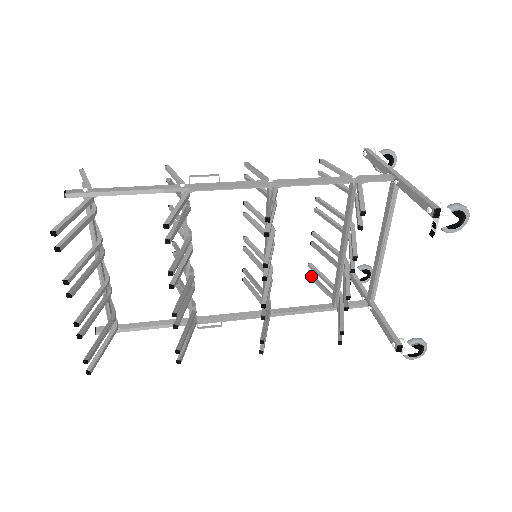
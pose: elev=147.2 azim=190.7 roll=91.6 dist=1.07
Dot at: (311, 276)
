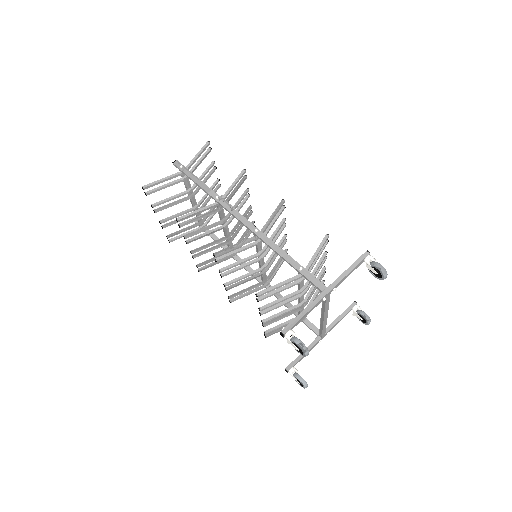
Dot at: occluded
